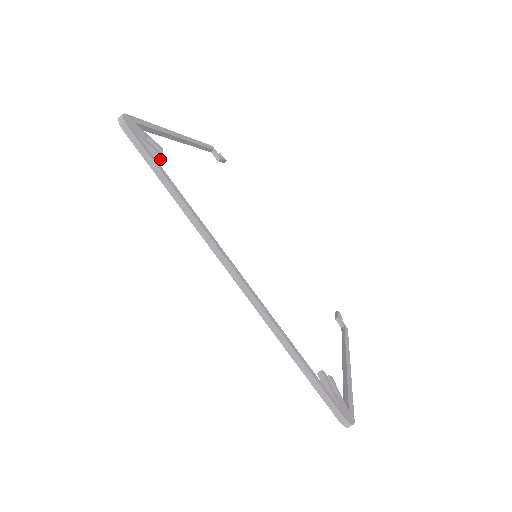
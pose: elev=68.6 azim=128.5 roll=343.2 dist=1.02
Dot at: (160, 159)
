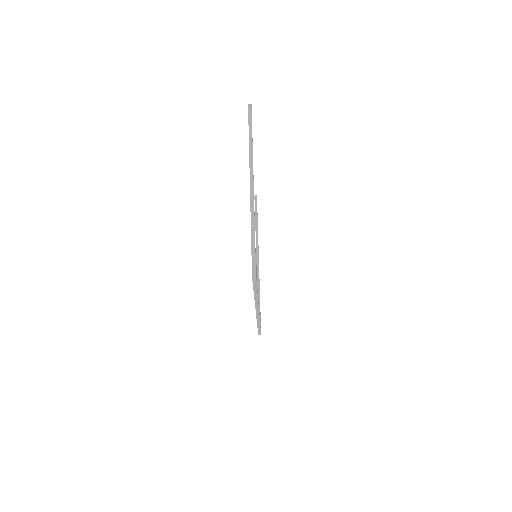
Dot at: occluded
